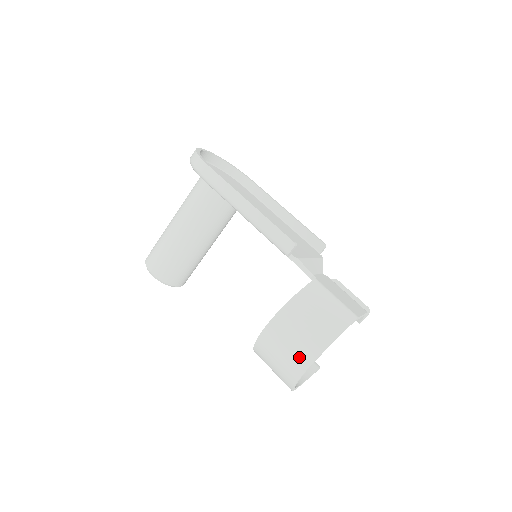
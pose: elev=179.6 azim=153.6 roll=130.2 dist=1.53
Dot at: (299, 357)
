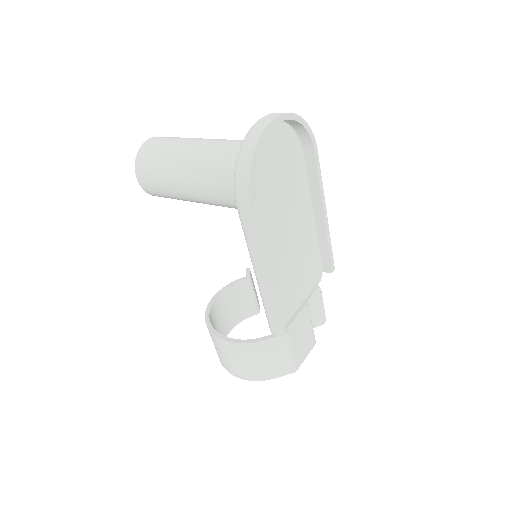
Dot at: (231, 368)
